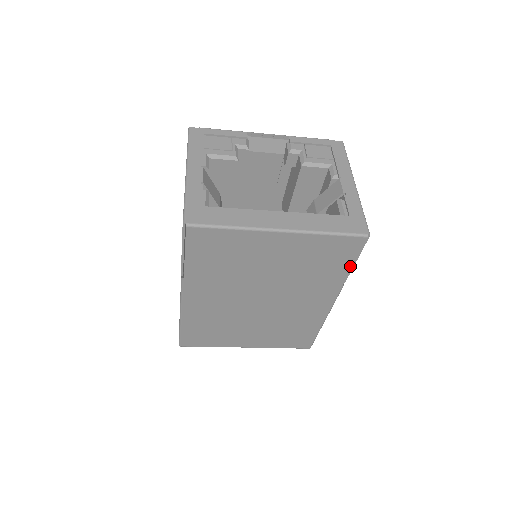
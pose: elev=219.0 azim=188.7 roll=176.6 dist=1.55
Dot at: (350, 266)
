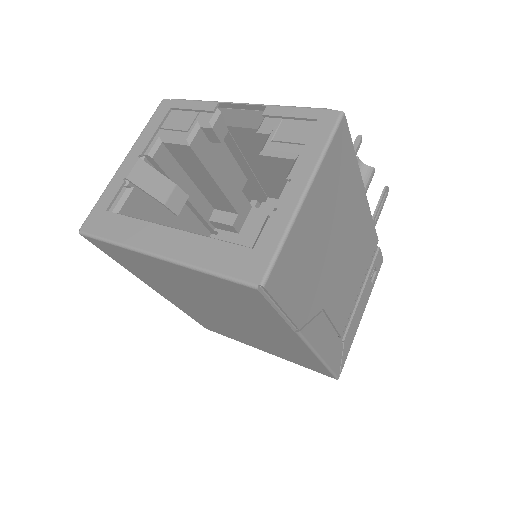
Dot at: (278, 315)
